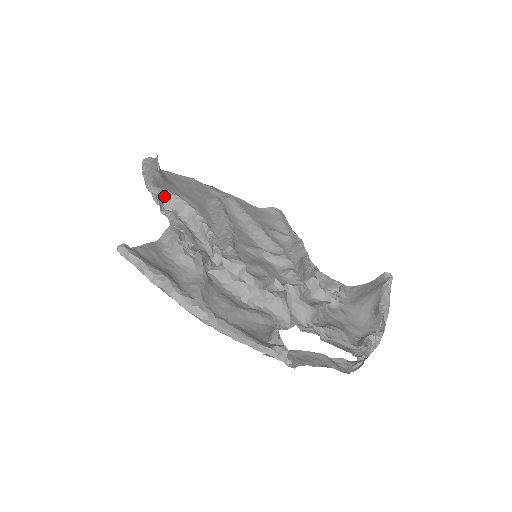
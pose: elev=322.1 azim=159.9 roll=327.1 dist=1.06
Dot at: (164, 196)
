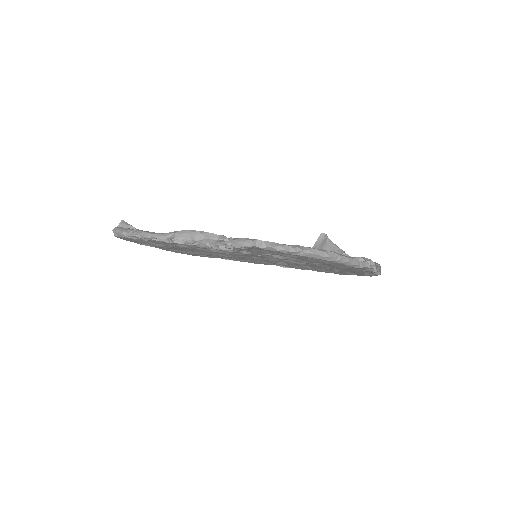
Dot at: (182, 235)
